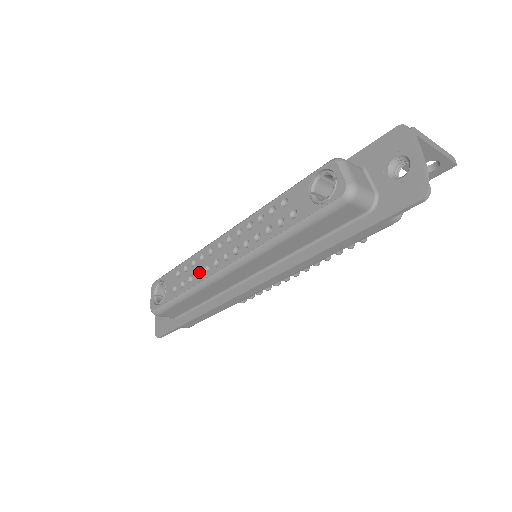
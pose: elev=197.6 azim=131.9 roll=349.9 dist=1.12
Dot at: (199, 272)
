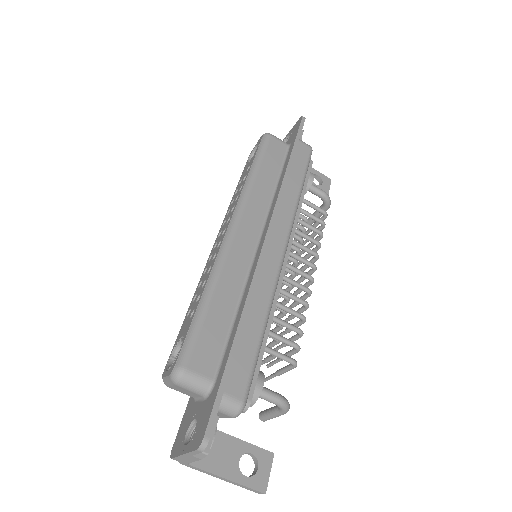
Dot at: occluded
